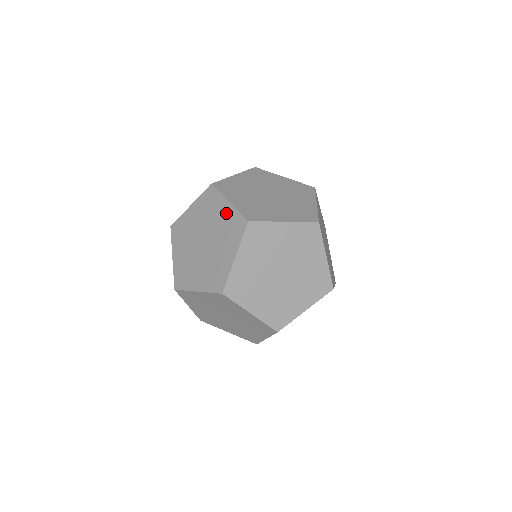
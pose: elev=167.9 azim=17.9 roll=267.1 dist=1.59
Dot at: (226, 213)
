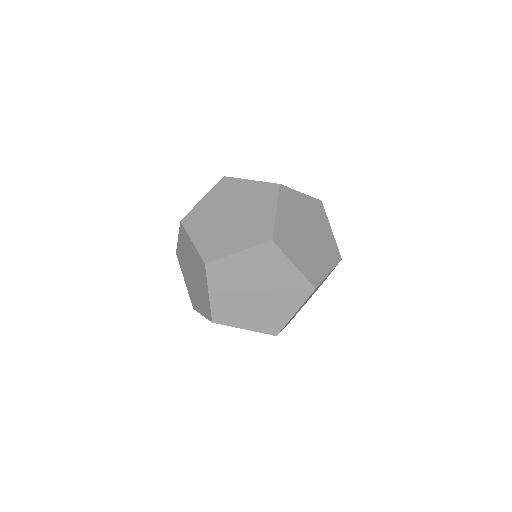
Dot at: (251, 187)
